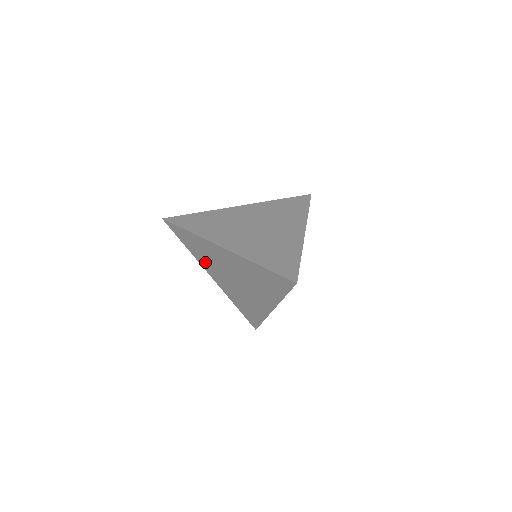
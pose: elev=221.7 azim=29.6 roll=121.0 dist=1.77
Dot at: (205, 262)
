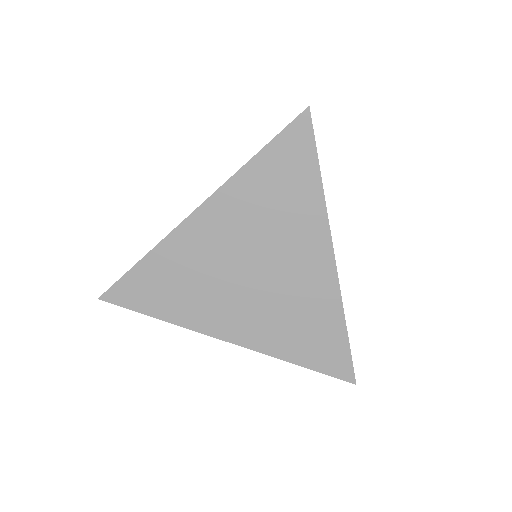
Dot at: (198, 309)
